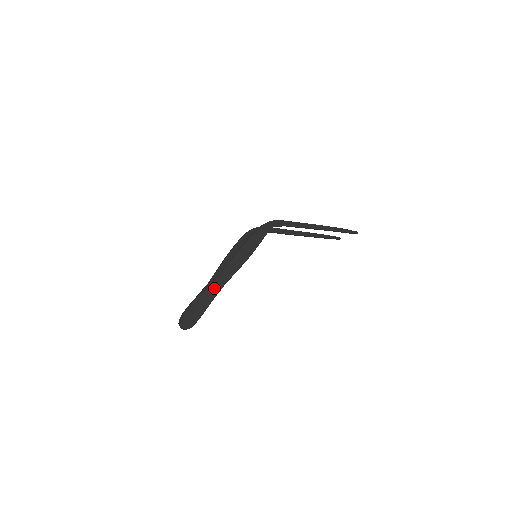
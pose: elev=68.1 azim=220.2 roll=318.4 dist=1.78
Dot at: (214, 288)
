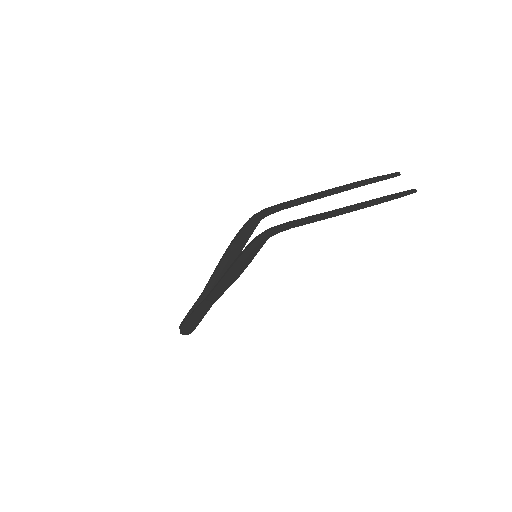
Dot at: (207, 304)
